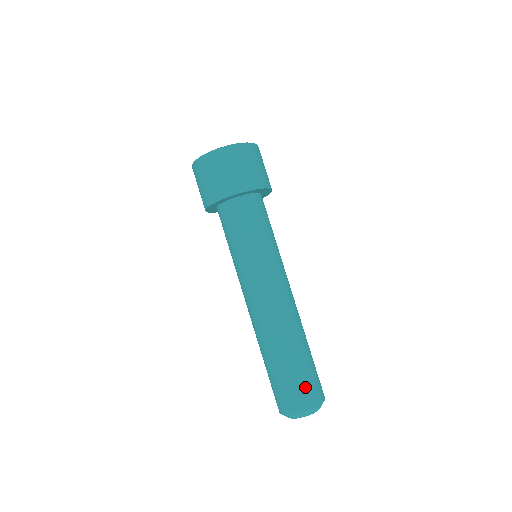
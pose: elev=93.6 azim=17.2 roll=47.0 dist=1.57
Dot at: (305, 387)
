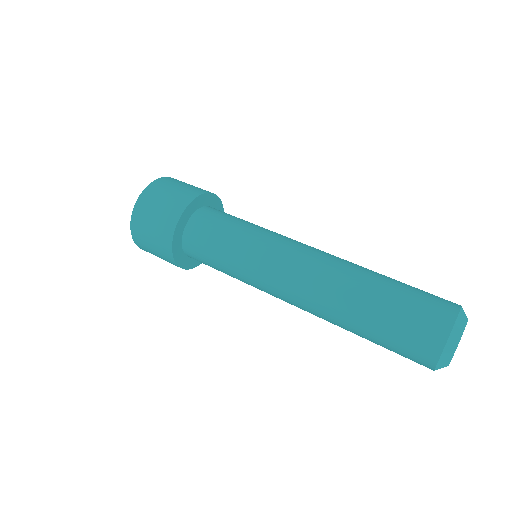
Dot at: (421, 310)
